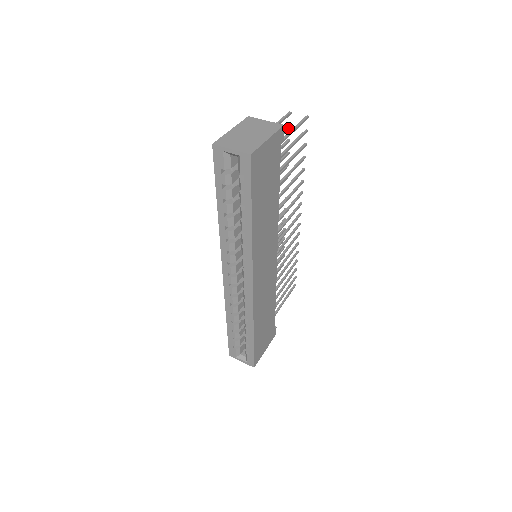
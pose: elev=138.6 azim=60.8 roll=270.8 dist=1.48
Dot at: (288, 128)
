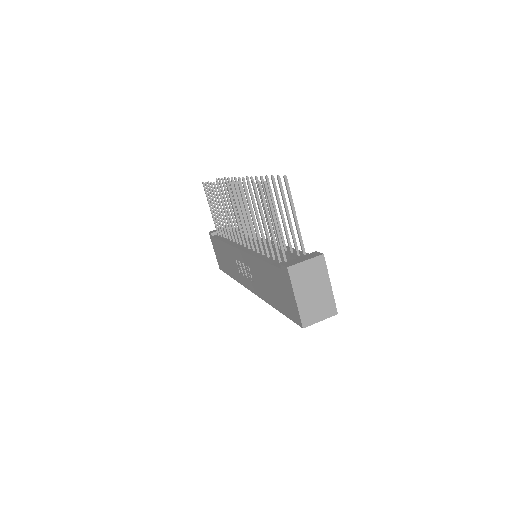
Dot at: occluded
